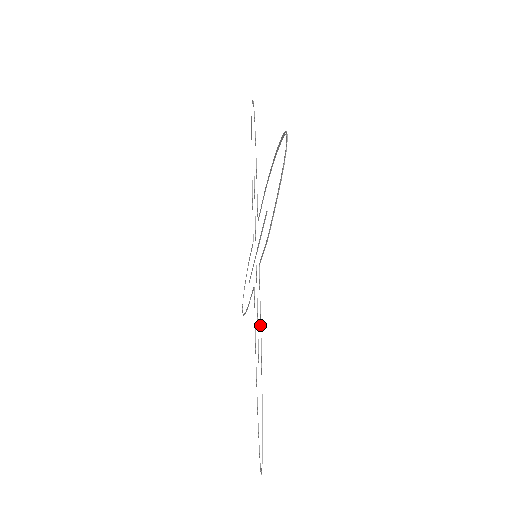
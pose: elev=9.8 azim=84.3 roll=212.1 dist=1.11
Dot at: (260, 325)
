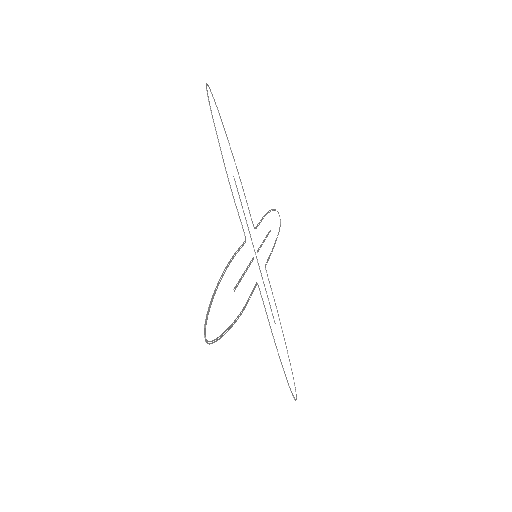
Dot at: occluded
